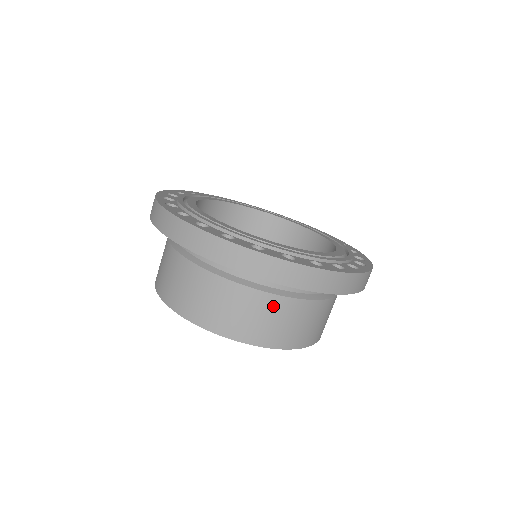
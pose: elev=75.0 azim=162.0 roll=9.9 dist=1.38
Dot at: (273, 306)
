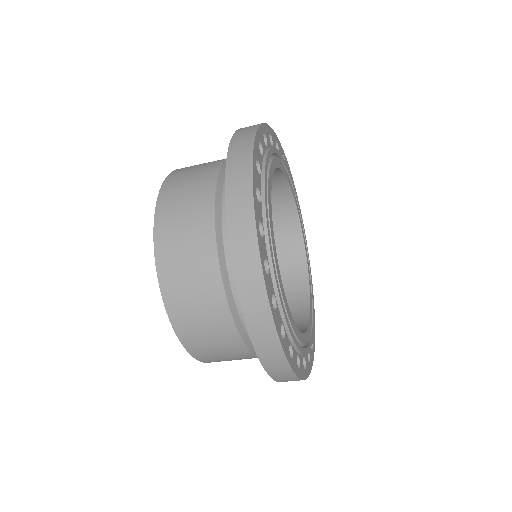
Dot at: (216, 310)
